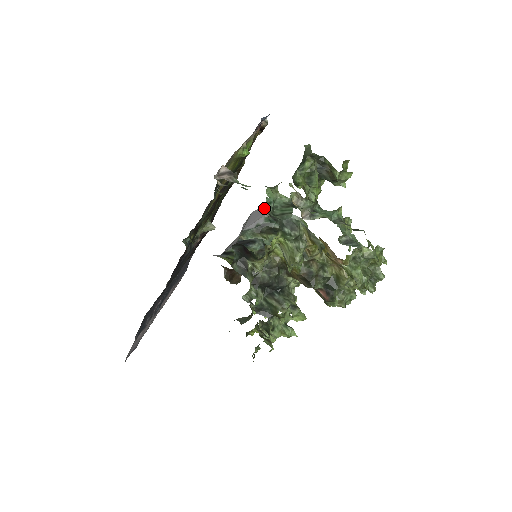
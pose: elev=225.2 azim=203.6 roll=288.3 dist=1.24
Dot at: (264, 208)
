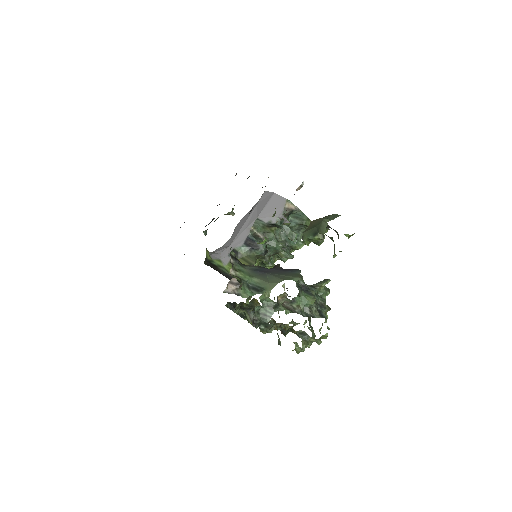
Dot at: (283, 203)
